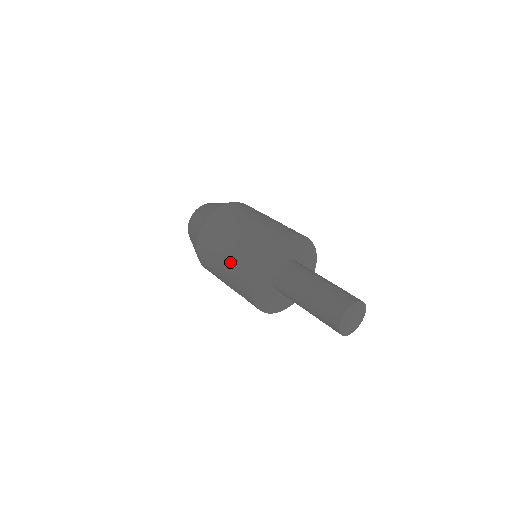
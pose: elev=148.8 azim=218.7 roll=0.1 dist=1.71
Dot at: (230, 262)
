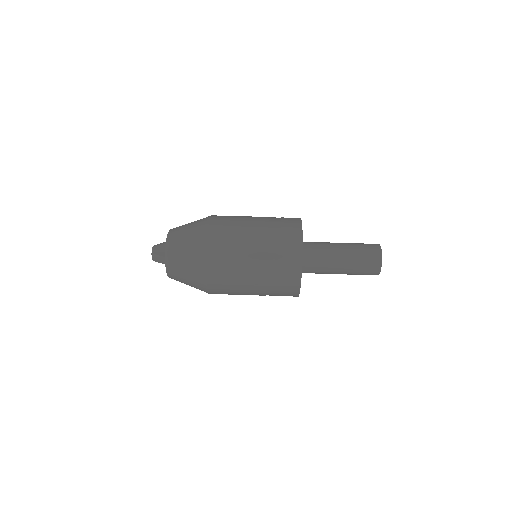
Dot at: (265, 290)
